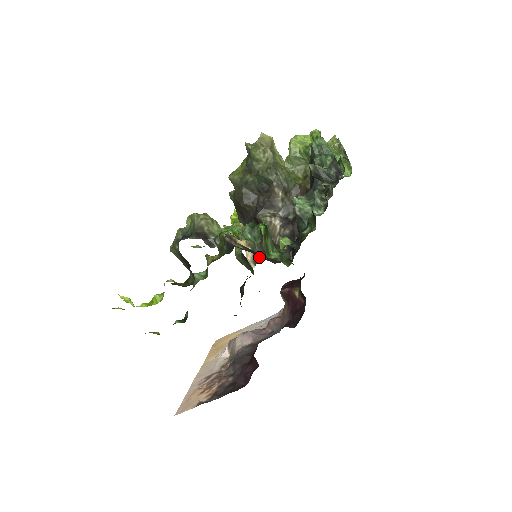
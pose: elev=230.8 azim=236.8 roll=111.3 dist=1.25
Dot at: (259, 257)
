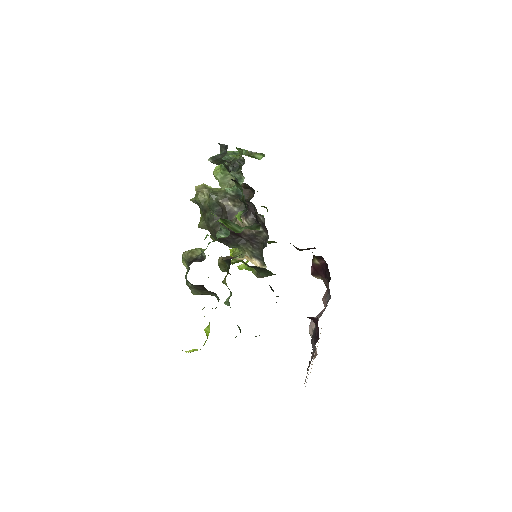
Dot at: occluded
